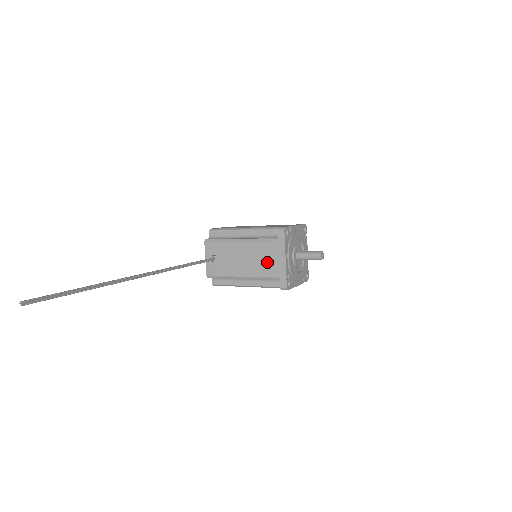
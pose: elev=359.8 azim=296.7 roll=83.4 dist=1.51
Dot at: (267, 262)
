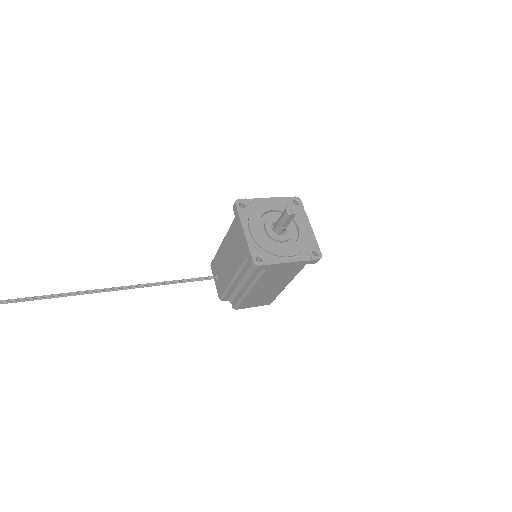
Dot at: (237, 247)
